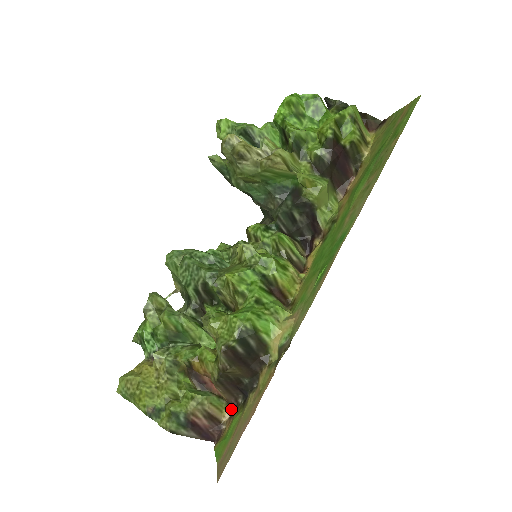
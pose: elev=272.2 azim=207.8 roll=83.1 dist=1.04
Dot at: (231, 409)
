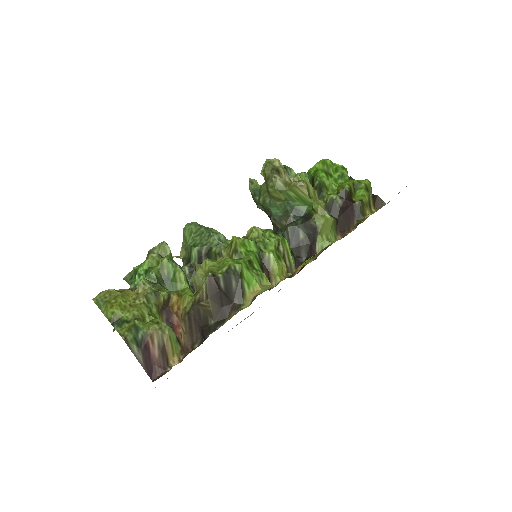
Dot at: (183, 357)
